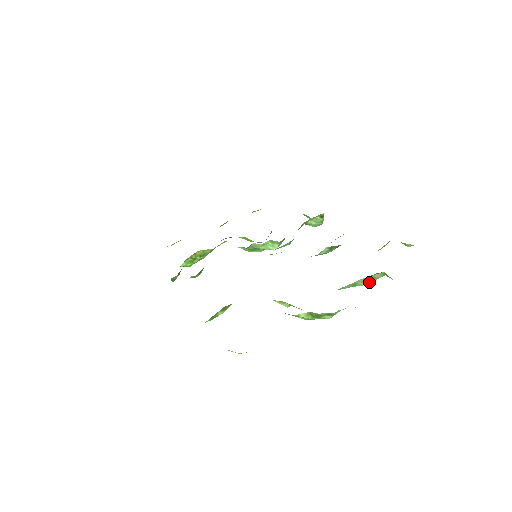
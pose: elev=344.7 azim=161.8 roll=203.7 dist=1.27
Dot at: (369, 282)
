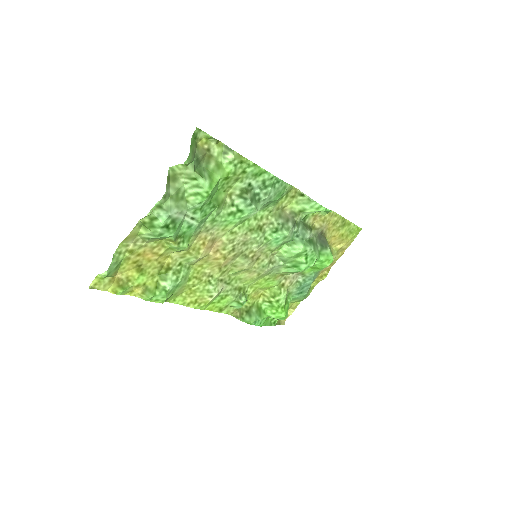
Dot at: (198, 184)
